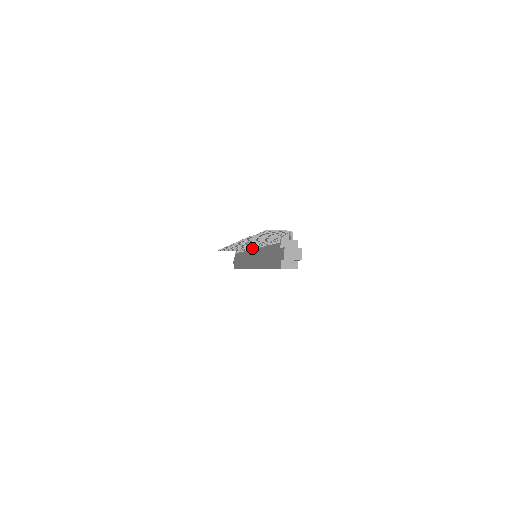
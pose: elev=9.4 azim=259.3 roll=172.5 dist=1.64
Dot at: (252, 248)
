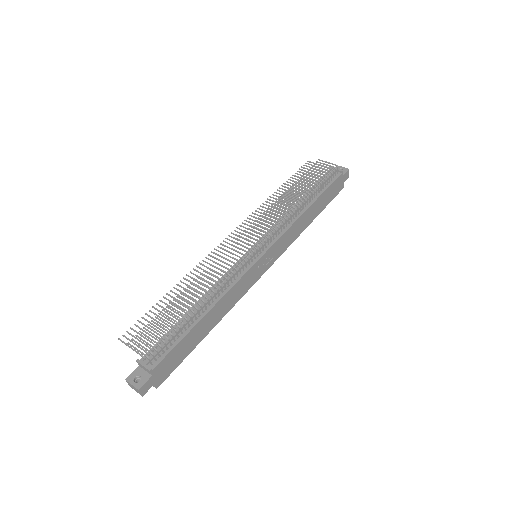
Dot at: (260, 240)
